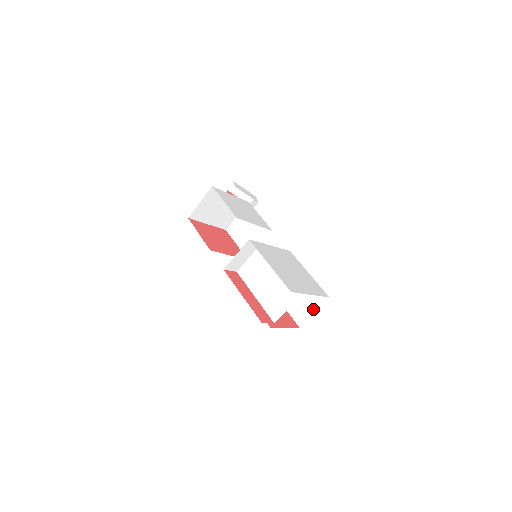
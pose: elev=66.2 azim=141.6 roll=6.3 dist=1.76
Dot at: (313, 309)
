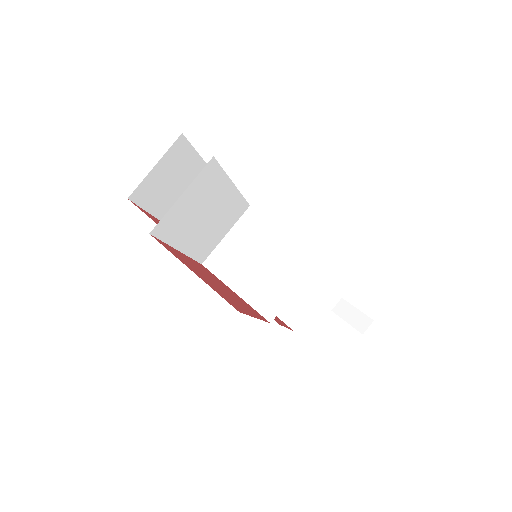
Dot at: occluded
